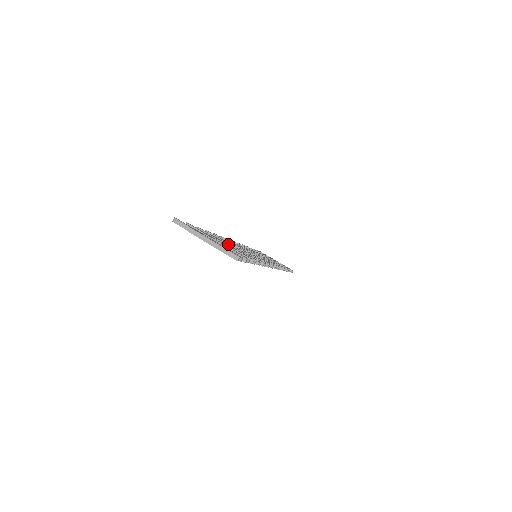
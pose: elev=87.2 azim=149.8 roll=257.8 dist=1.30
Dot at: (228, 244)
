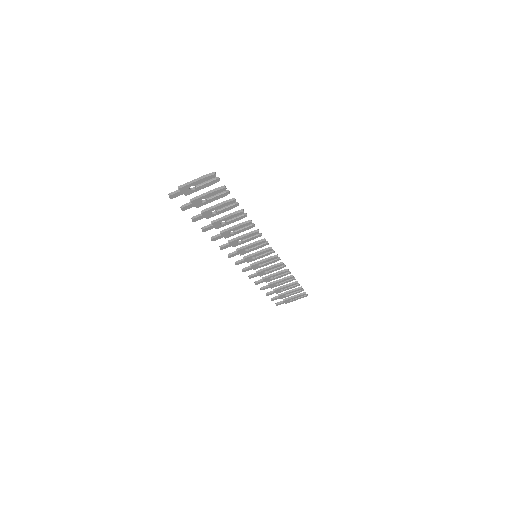
Dot at: (219, 219)
